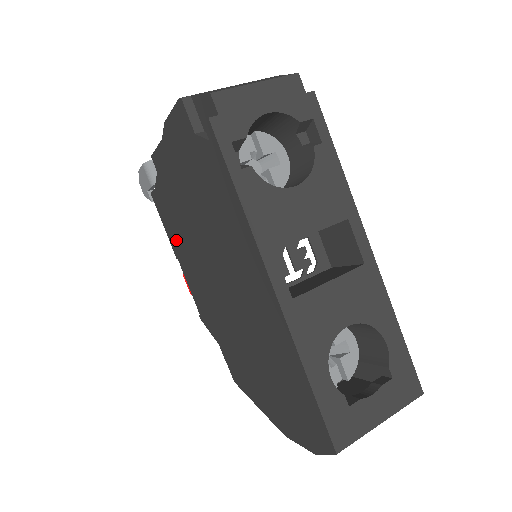
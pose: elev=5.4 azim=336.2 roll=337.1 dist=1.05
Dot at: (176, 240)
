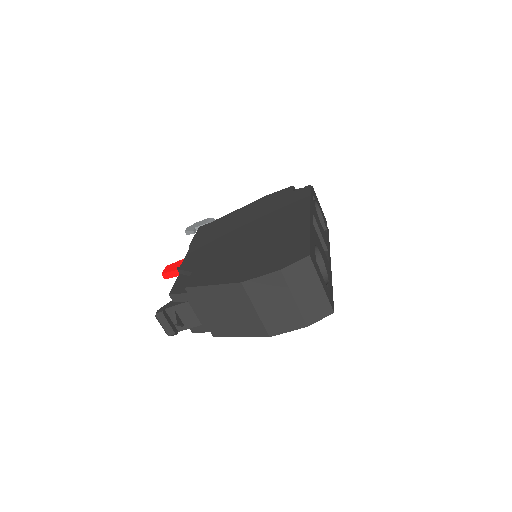
Dot at: (206, 236)
